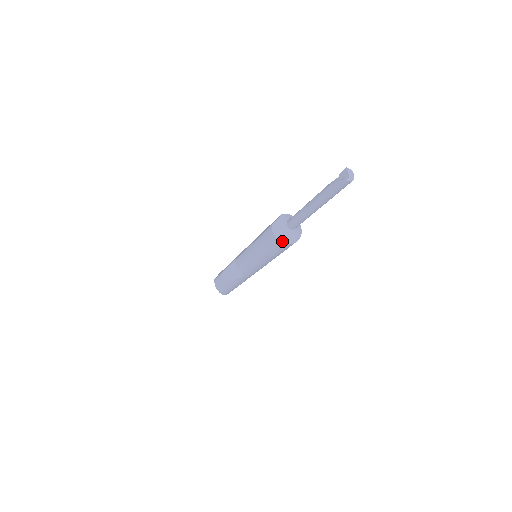
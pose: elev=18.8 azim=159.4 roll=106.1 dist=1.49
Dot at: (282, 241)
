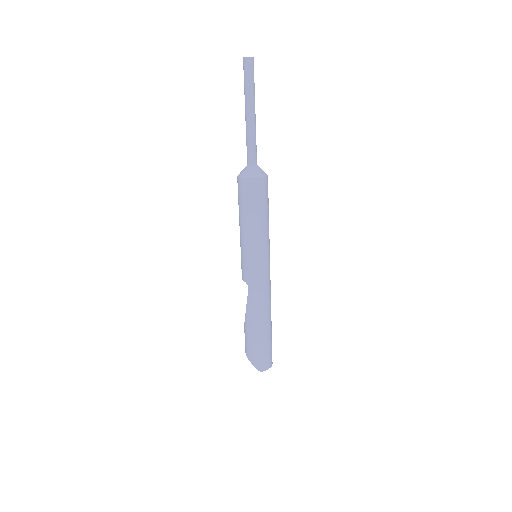
Dot at: (242, 177)
